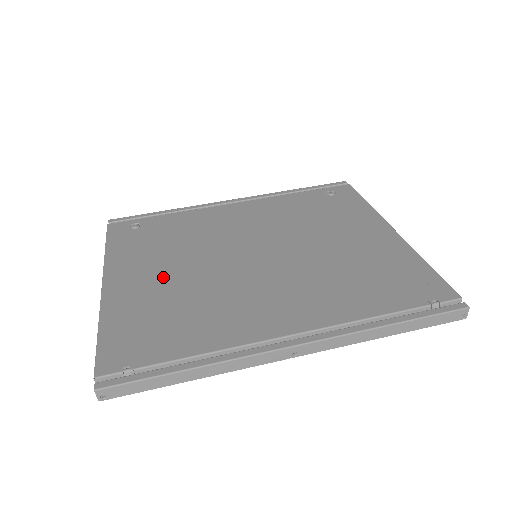
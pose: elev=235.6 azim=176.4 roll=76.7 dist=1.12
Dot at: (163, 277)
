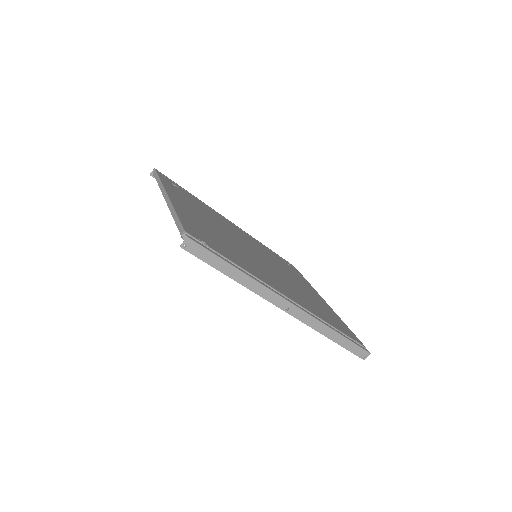
Dot at: (206, 222)
